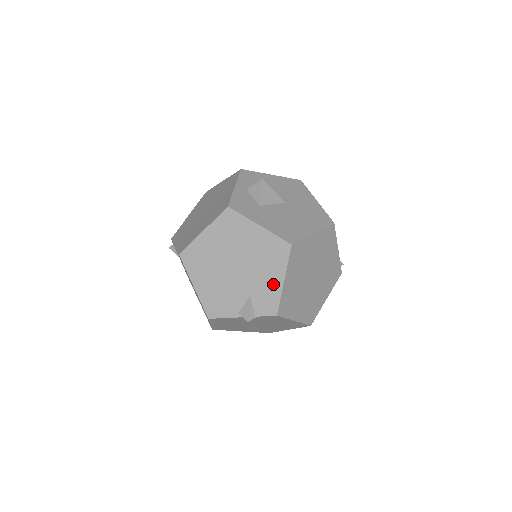
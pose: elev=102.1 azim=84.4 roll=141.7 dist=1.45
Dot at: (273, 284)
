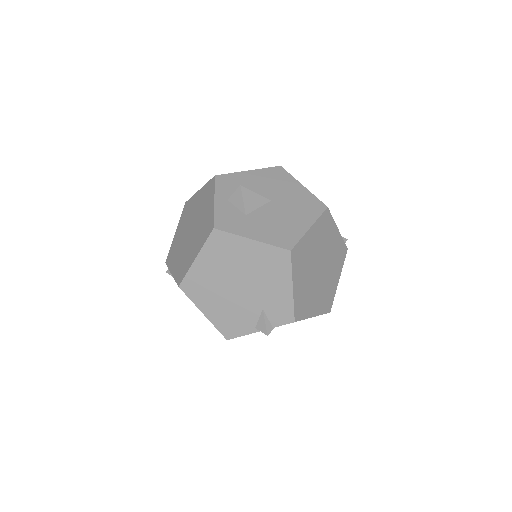
Dot at: (282, 293)
